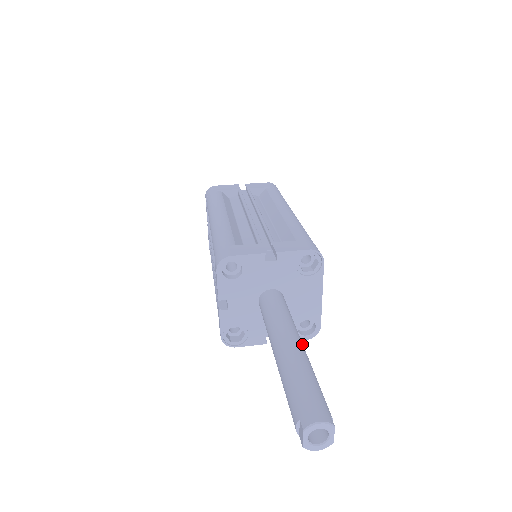
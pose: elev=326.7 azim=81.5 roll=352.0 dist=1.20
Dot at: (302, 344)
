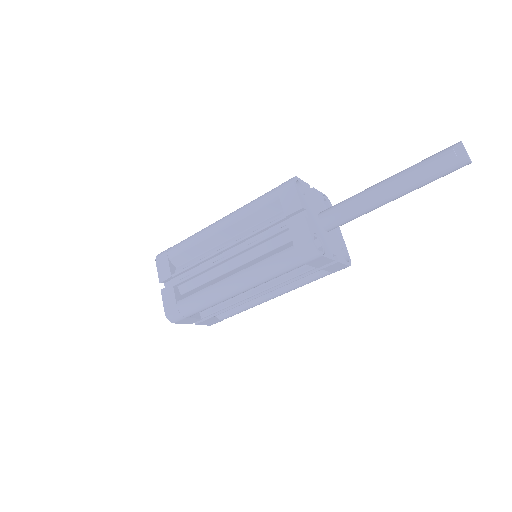
Dot at: occluded
